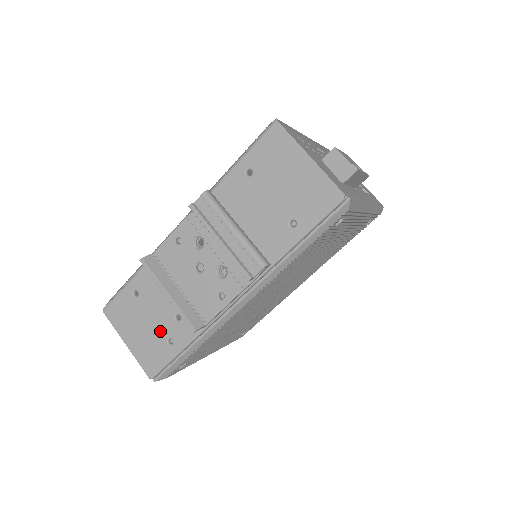
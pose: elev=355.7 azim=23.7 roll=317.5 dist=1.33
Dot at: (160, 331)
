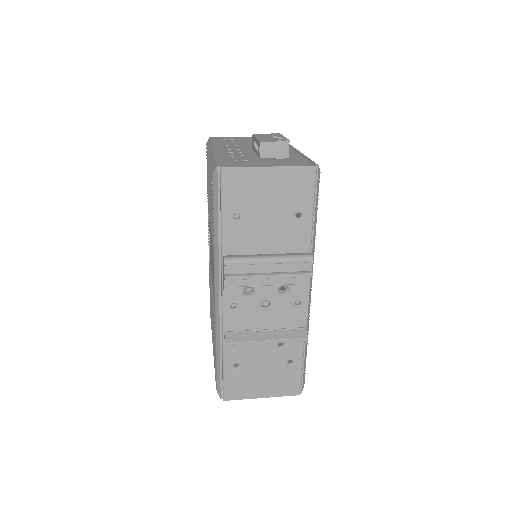
Dot at: (277, 365)
